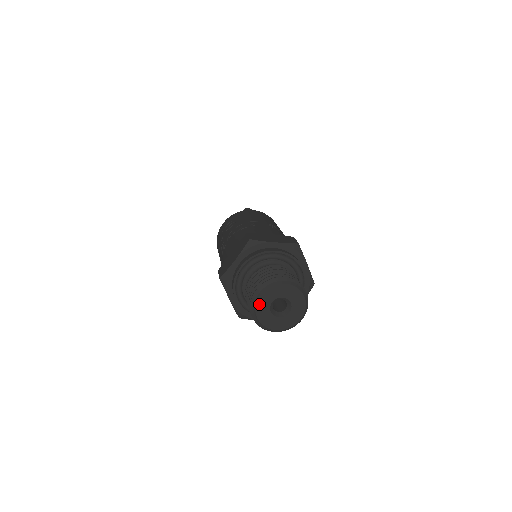
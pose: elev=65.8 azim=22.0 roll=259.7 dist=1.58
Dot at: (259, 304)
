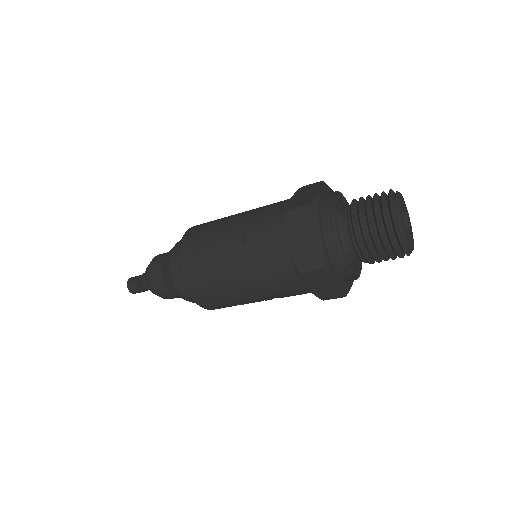
Dot at: (399, 204)
